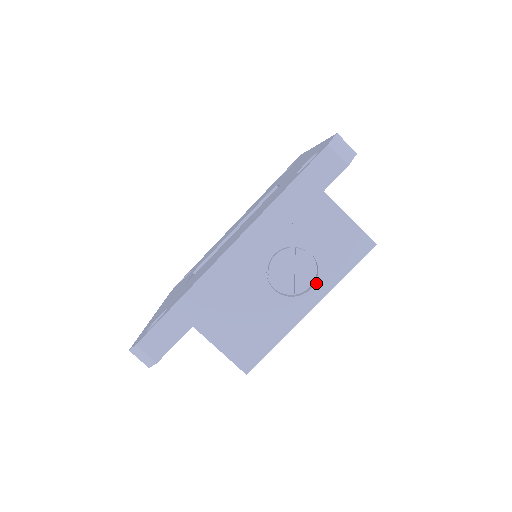
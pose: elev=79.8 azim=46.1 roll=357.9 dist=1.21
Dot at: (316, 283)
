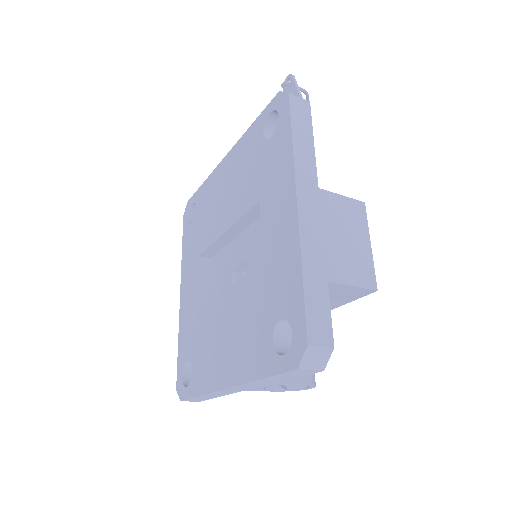
Dot at: (308, 388)
